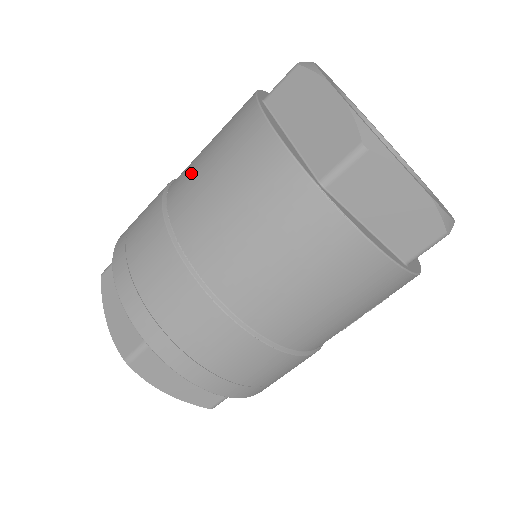
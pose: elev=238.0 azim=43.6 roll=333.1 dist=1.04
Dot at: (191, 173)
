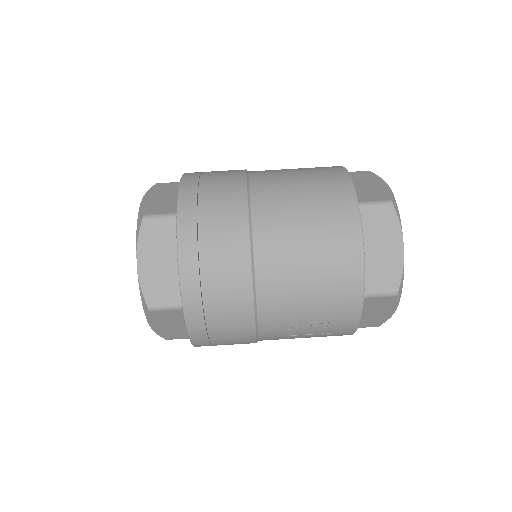
Dot at: occluded
